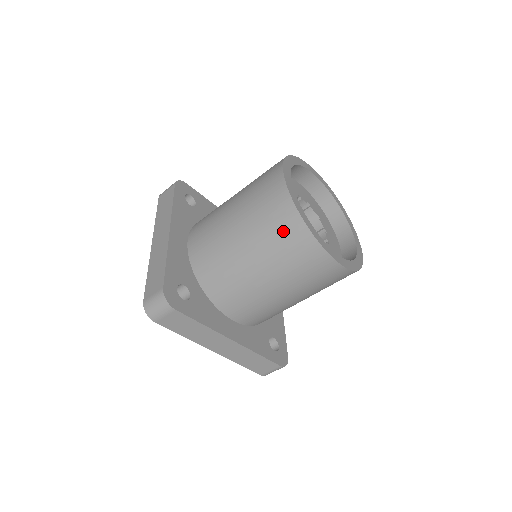
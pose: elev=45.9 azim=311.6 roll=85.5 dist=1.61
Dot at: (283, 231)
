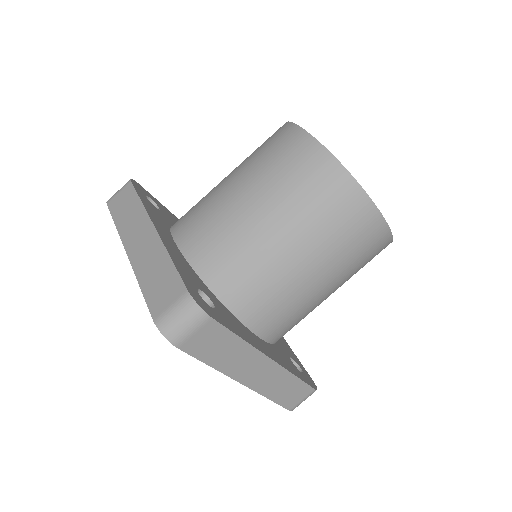
Dot at: occluded
